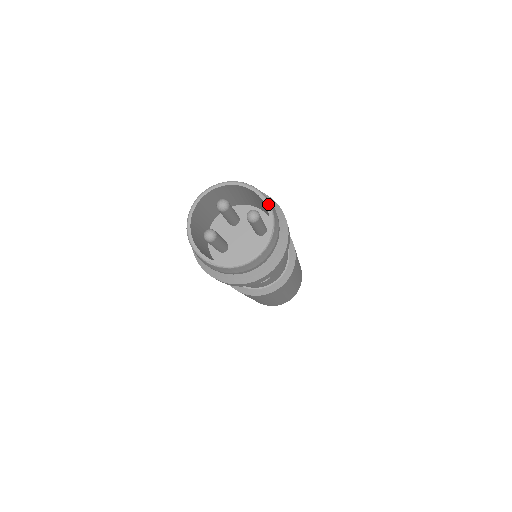
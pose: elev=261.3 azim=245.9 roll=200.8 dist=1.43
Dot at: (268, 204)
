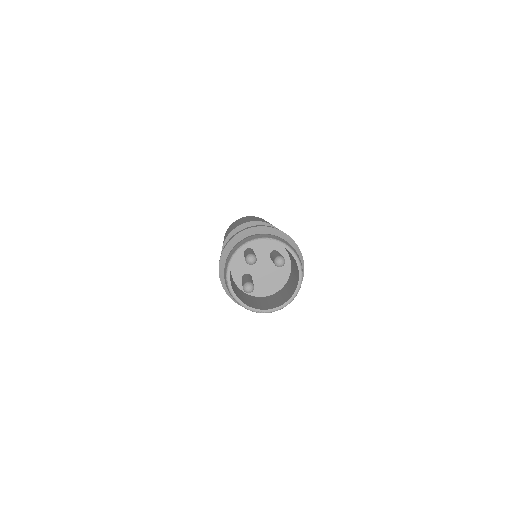
Dot at: (292, 251)
